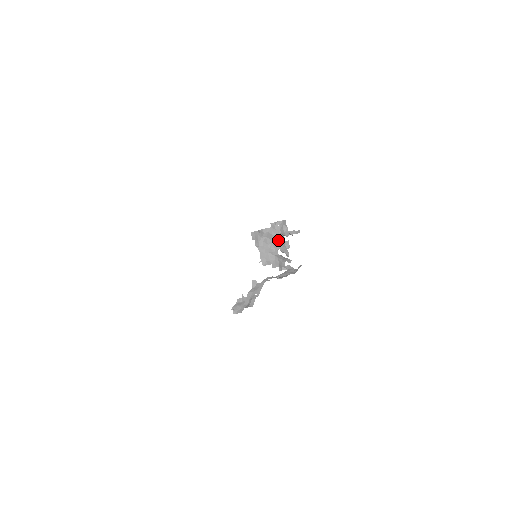
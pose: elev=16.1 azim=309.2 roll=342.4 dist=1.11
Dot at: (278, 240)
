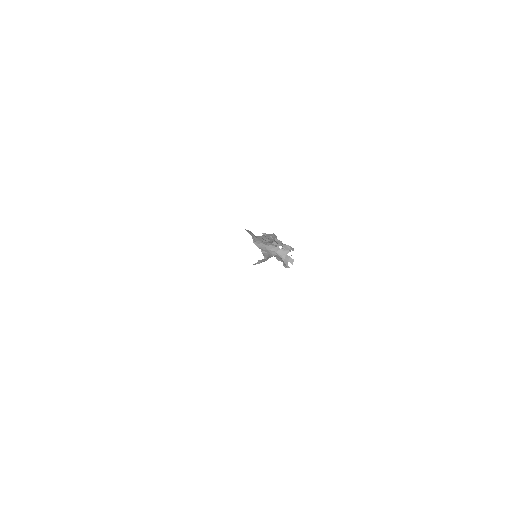
Dot at: occluded
